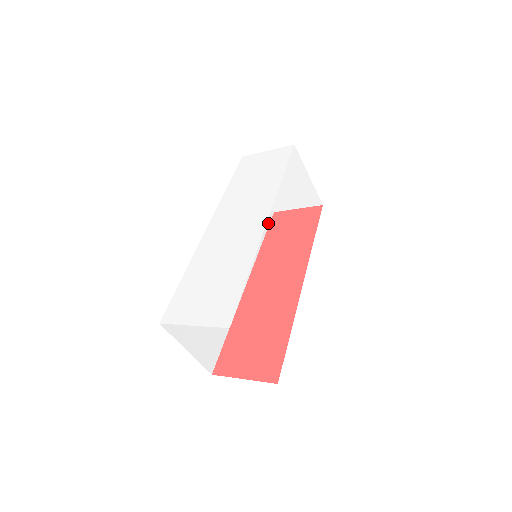
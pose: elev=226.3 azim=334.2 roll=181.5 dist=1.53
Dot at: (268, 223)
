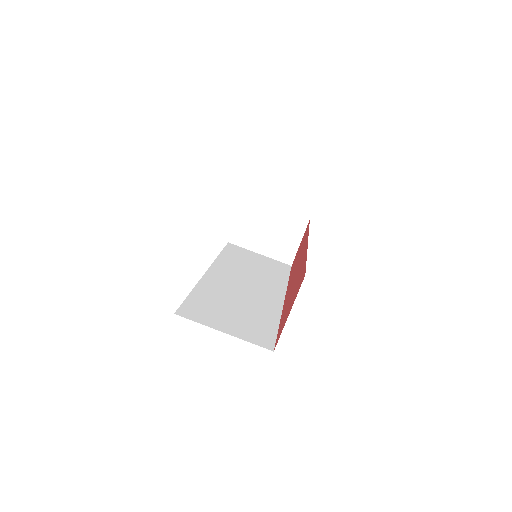
Dot at: (288, 271)
